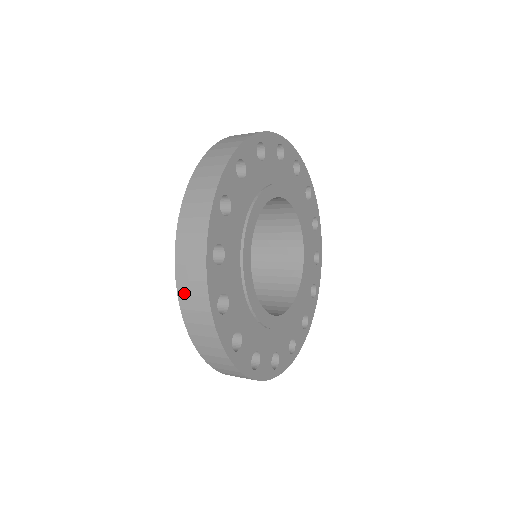
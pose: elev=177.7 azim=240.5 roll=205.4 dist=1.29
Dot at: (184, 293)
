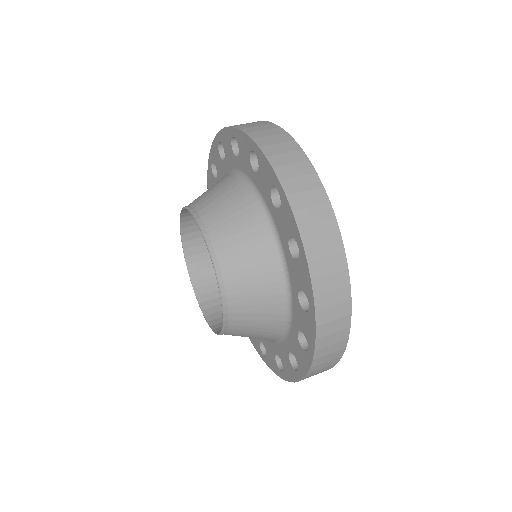
Dot at: occluded
